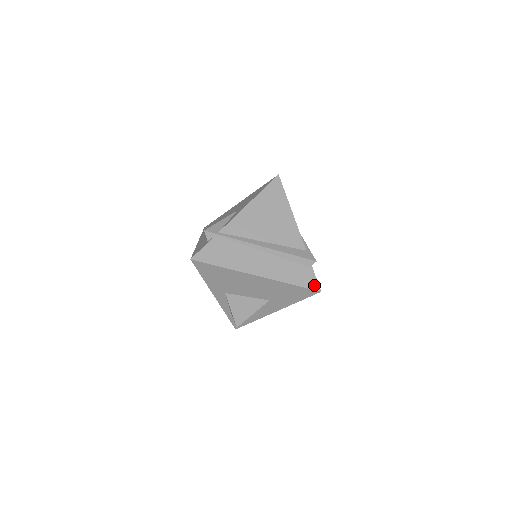
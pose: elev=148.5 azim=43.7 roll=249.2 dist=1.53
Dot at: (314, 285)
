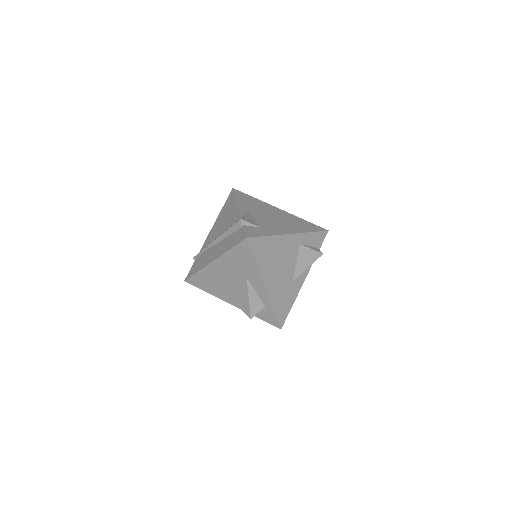
Dot at: (243, 237)
